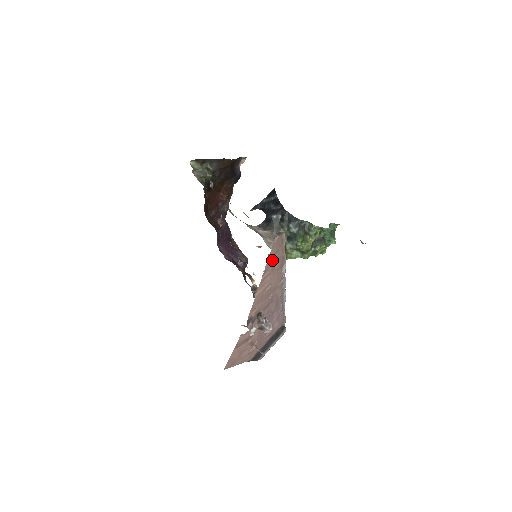
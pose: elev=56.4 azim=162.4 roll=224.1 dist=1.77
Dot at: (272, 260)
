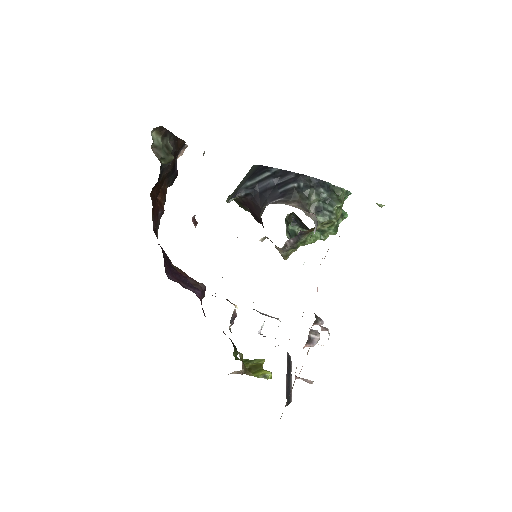
Dot at: occluded
